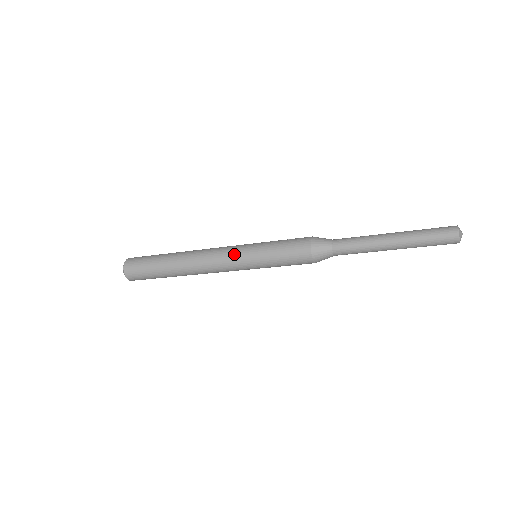
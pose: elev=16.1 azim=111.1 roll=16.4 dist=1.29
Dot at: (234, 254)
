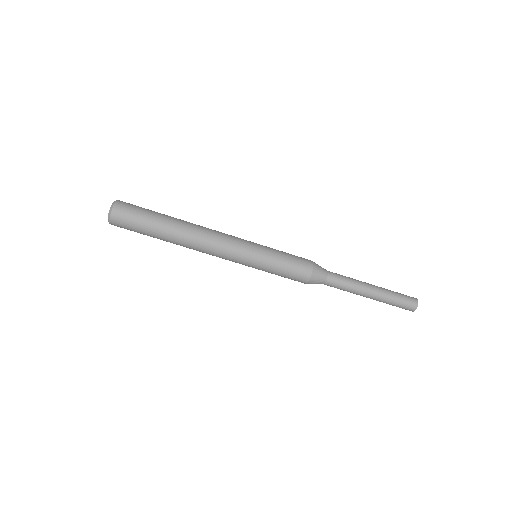
Dot at: (243, 239)
